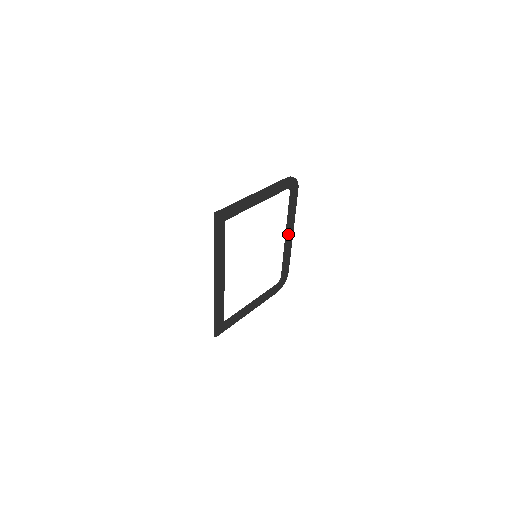
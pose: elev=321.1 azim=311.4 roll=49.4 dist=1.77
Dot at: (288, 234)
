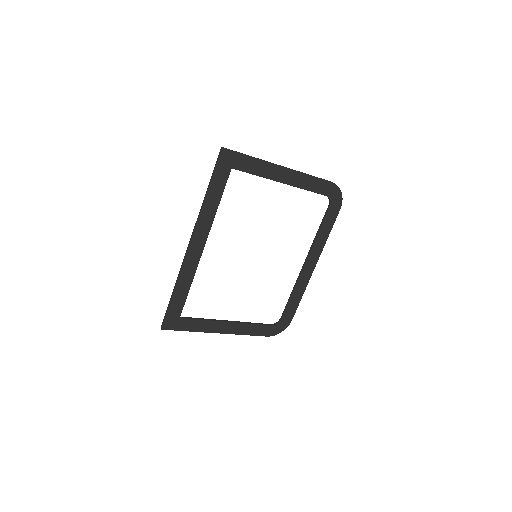
Dot at: (308, 262)
